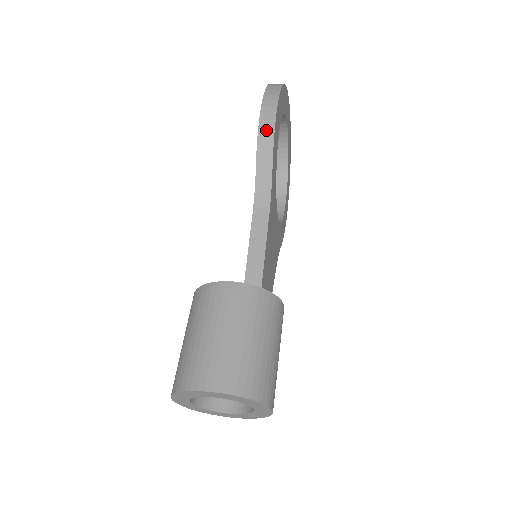
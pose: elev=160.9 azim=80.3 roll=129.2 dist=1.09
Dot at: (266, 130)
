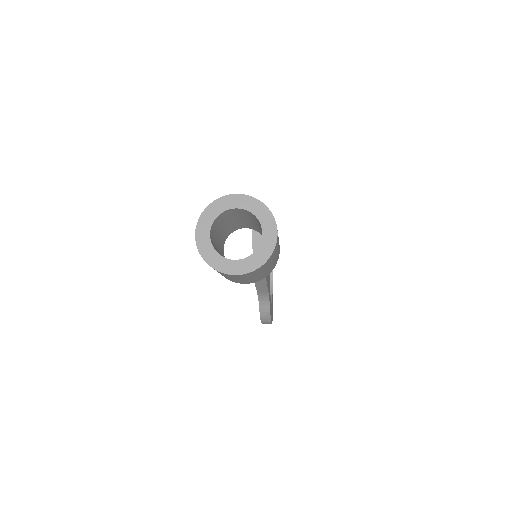
Dot at: occluded
